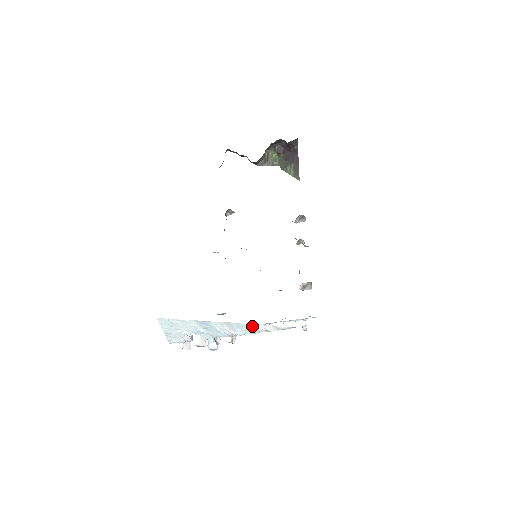
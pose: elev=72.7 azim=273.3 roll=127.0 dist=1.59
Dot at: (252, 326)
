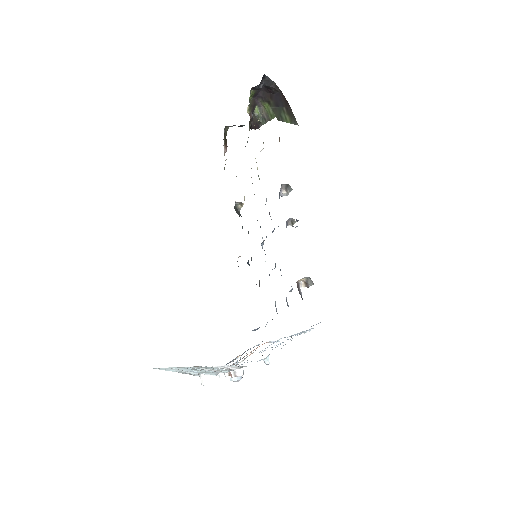
Dot at: (216, 367)
